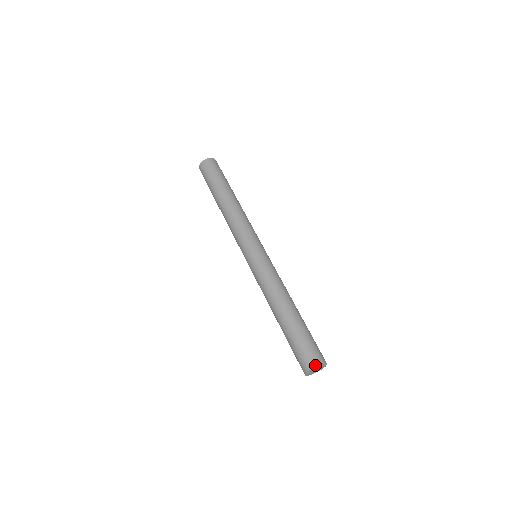
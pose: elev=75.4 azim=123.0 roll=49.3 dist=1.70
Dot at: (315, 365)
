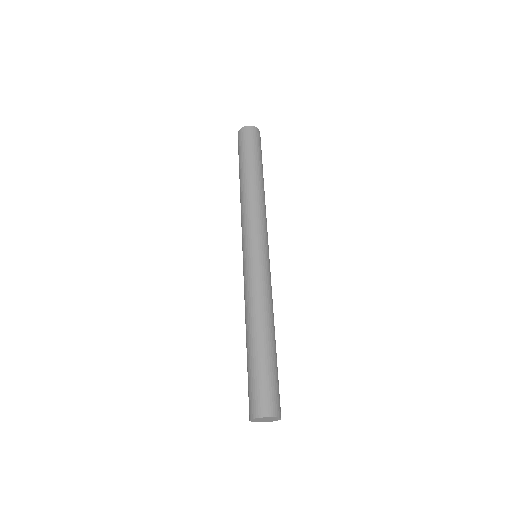
Dot at: (260, 415)
